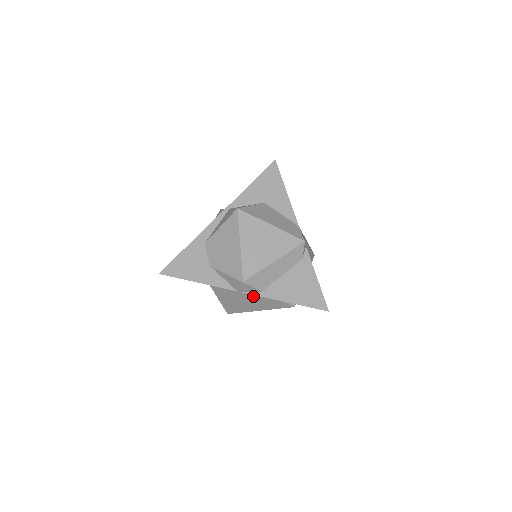
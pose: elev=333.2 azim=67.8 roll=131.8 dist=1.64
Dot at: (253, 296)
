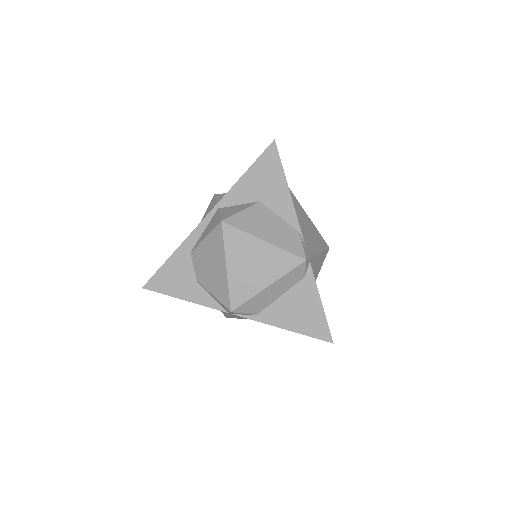
Dot at: occluded
